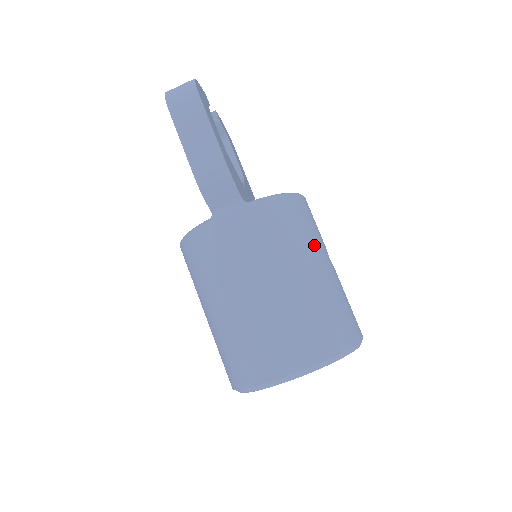
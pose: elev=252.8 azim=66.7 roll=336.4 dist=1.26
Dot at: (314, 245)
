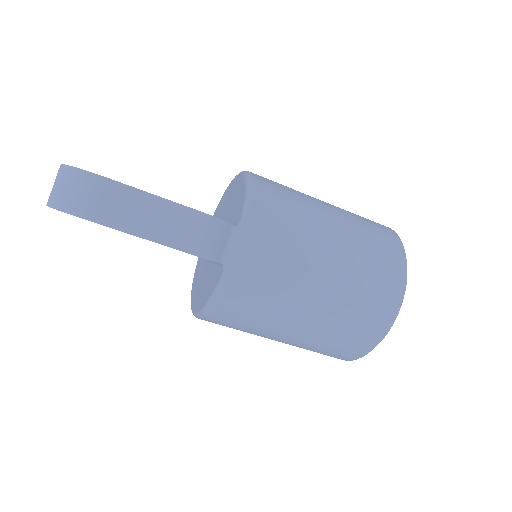
Dot at: (307, 200)
